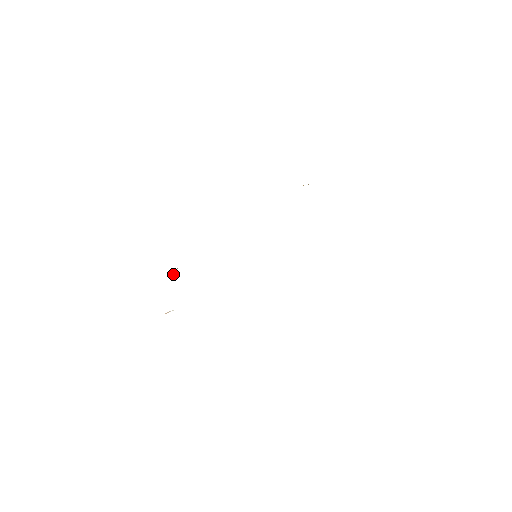
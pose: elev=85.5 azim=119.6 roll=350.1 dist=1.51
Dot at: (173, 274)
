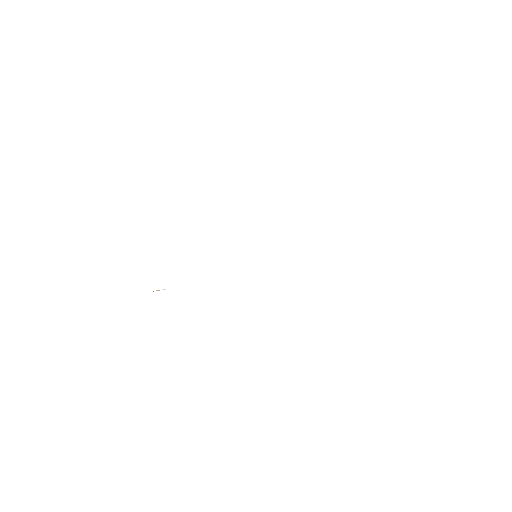
Dot at: occluded
